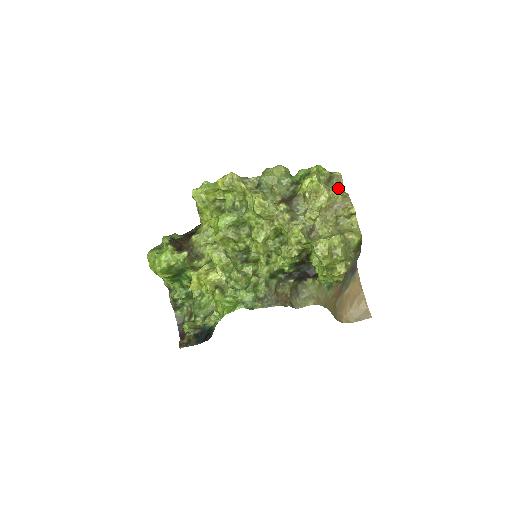
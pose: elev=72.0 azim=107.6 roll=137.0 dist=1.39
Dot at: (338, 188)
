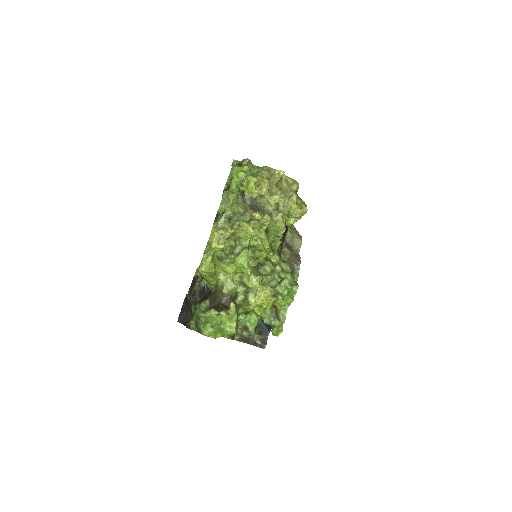
Dot at: (255, 168)
